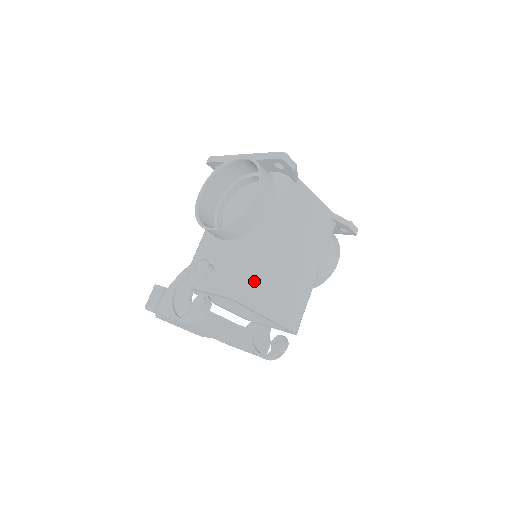
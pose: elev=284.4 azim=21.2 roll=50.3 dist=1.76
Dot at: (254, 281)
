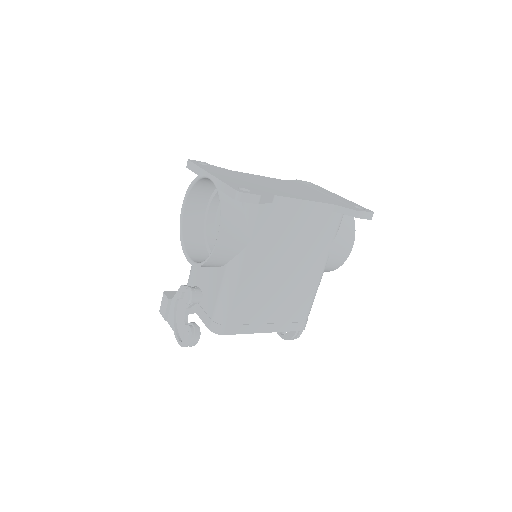
Dot at: (237, 312)
